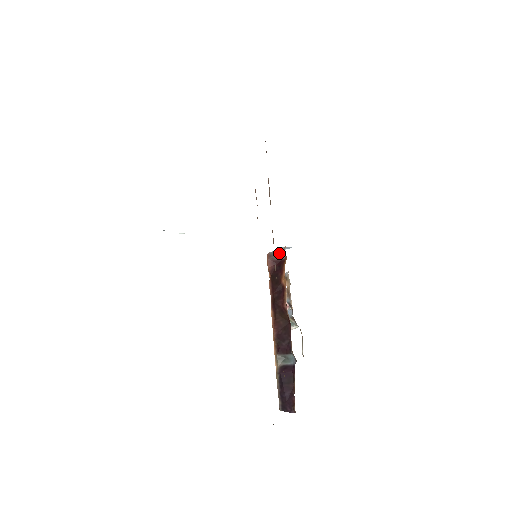
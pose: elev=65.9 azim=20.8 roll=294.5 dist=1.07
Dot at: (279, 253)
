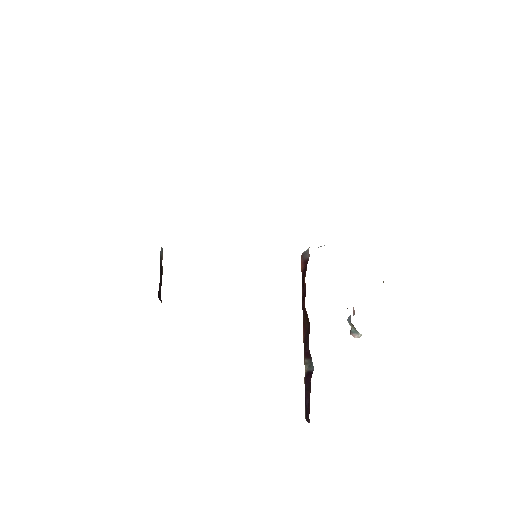
Dot at: (306, 252)
